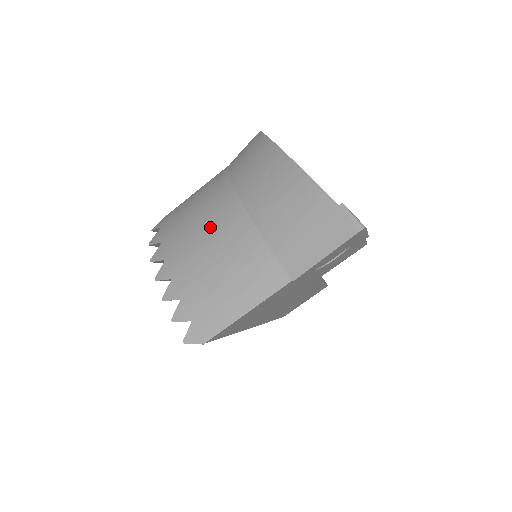
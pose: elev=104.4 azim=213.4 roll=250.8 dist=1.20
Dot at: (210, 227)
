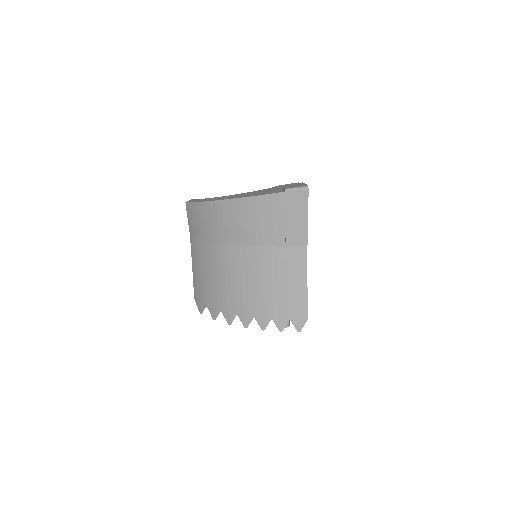
Dot at: (236, 274)
